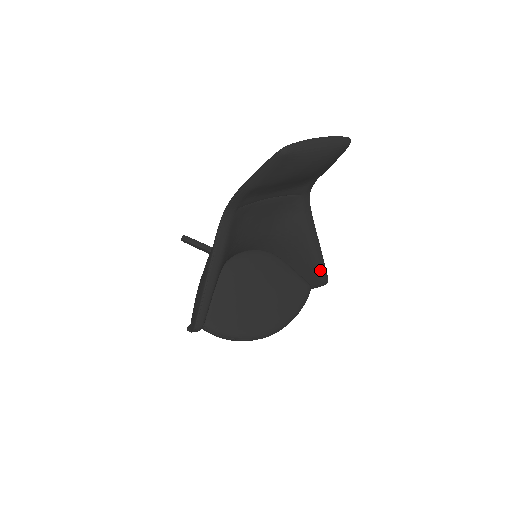
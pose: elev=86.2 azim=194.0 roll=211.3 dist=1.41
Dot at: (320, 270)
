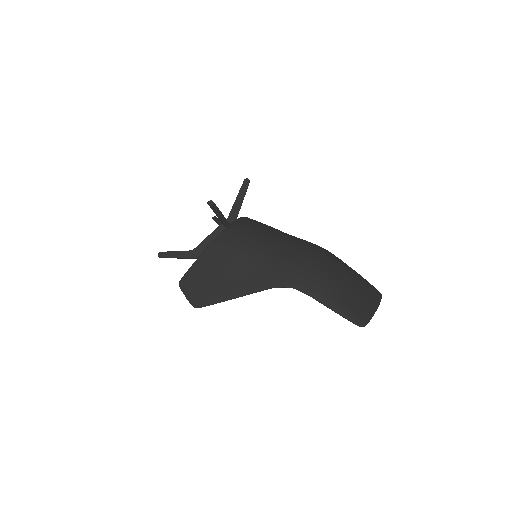
Dot at: occluded
